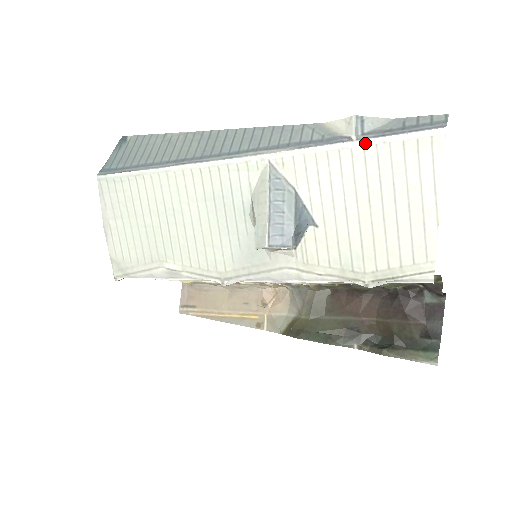
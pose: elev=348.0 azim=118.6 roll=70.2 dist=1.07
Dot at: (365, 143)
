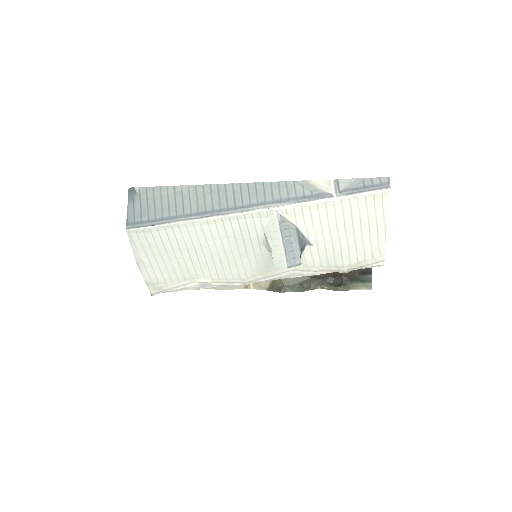
Dot at: (342, 198)
